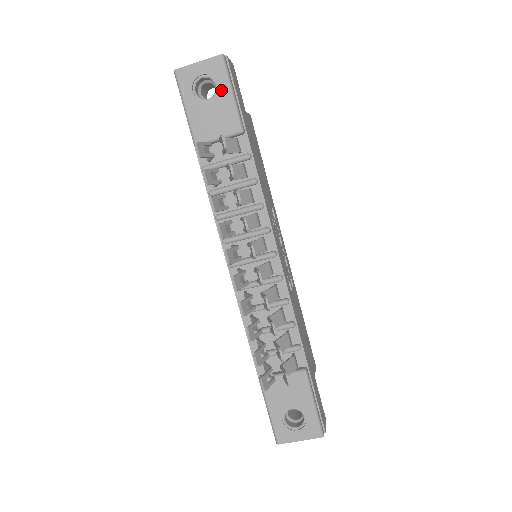
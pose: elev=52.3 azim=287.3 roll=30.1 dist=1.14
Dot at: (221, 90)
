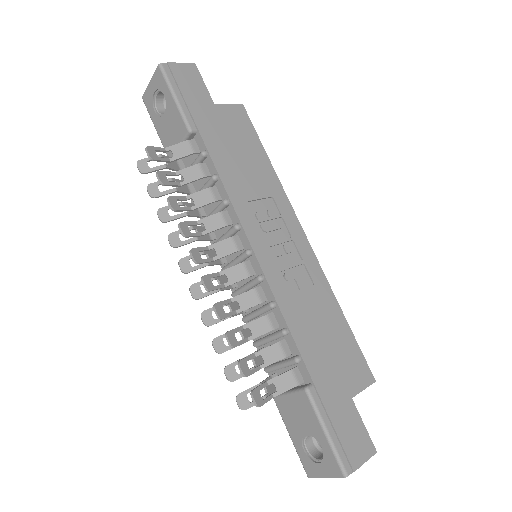
Dot at: (167, 99)
